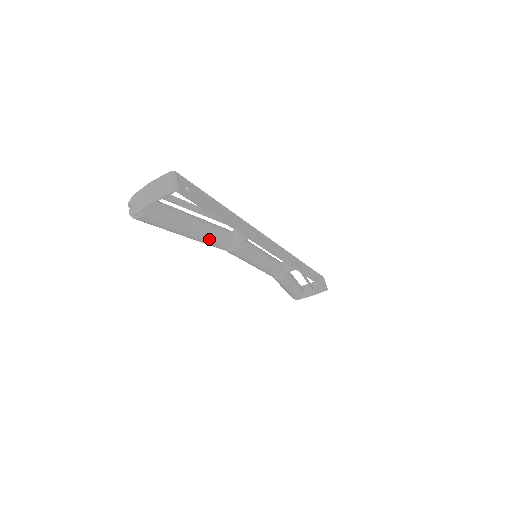
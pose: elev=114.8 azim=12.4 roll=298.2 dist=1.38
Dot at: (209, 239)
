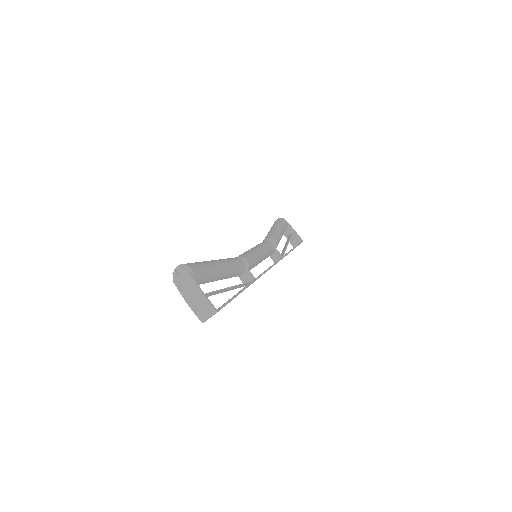
Dot at: occluded
